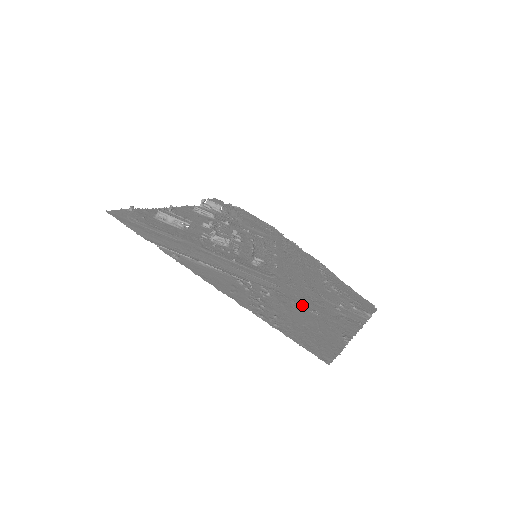
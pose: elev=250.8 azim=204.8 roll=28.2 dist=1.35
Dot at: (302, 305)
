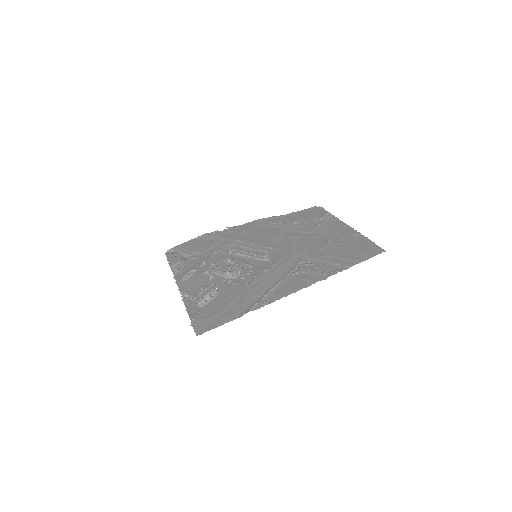
Dot at: (321, 246)
